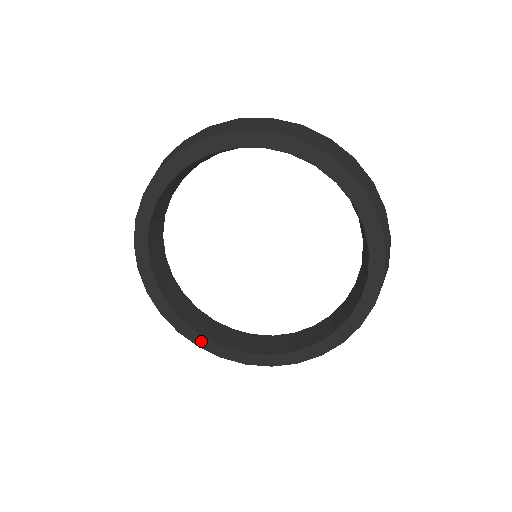
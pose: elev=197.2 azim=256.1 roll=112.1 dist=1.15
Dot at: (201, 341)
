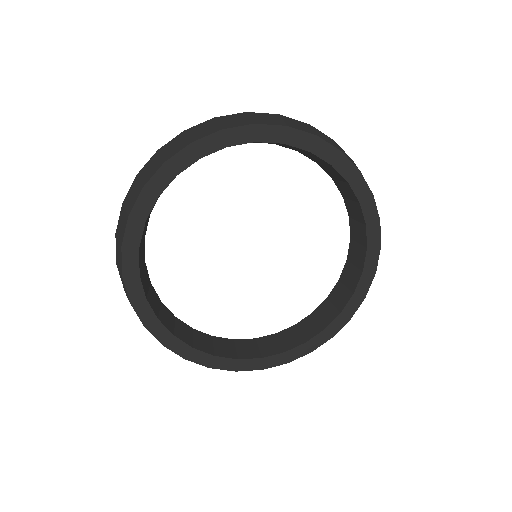
Dot at: (168, 339)
